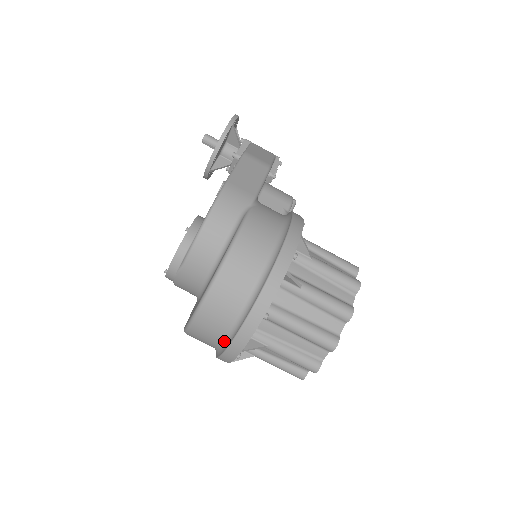
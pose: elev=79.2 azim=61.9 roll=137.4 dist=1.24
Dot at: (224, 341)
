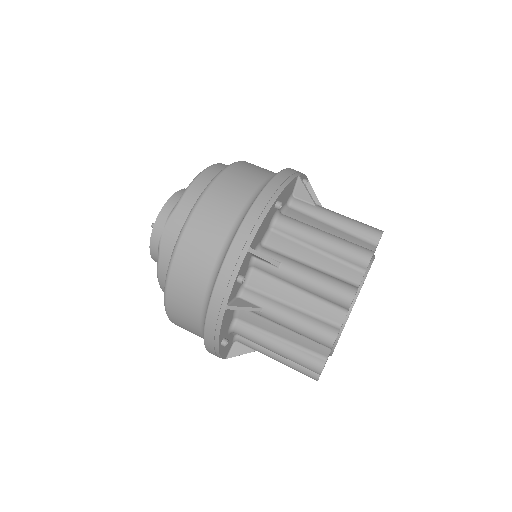
Dot at: (224, 251)
